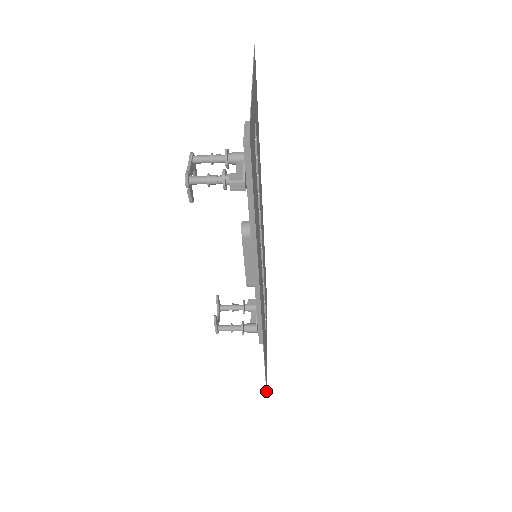
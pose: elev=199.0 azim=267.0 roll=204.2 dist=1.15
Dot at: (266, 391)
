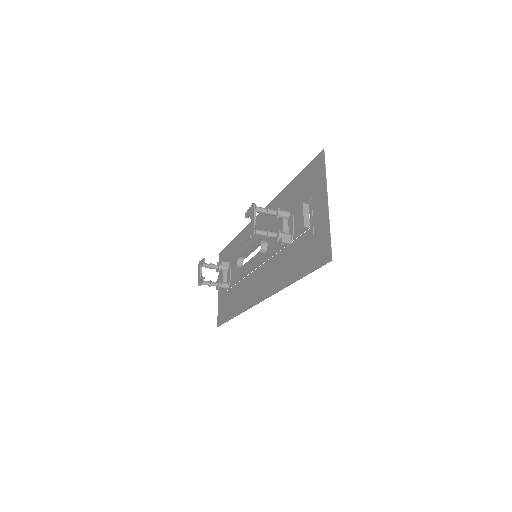
Dot at: occluded
